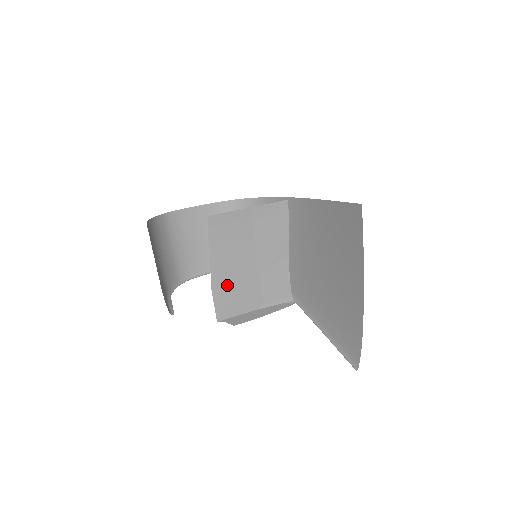
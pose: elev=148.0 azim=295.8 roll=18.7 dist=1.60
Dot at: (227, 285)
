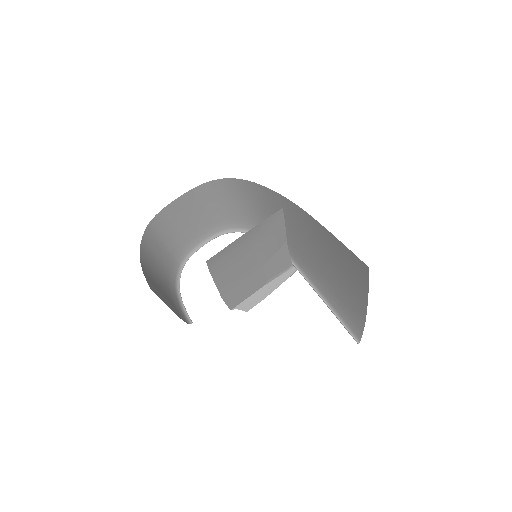
Dot at: (234, 288)
